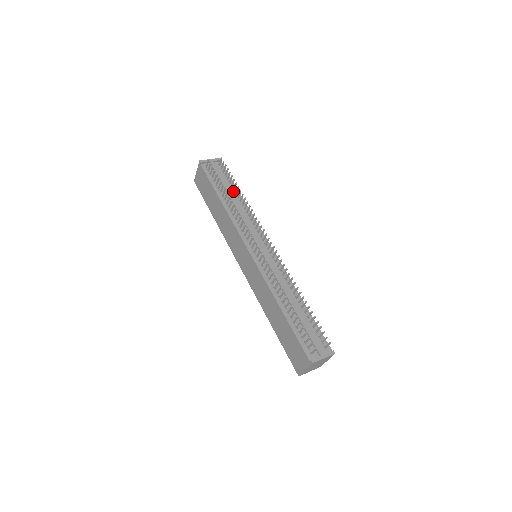
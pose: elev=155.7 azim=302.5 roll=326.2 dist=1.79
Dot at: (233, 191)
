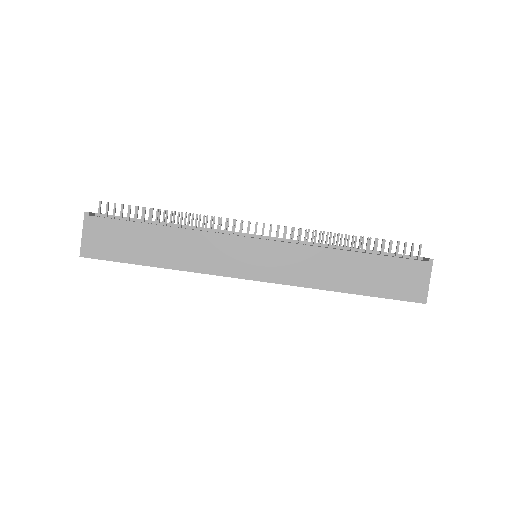
Dot at: occluded
